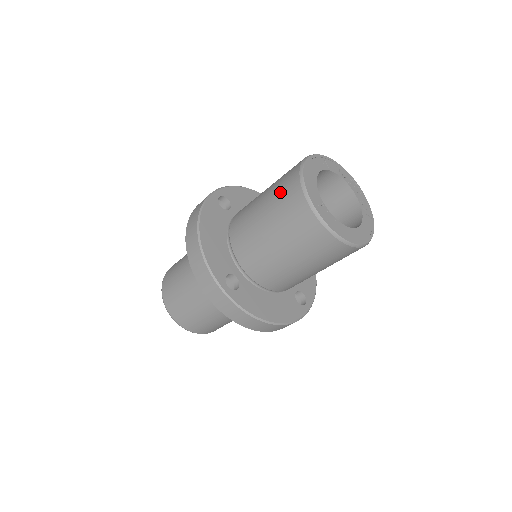
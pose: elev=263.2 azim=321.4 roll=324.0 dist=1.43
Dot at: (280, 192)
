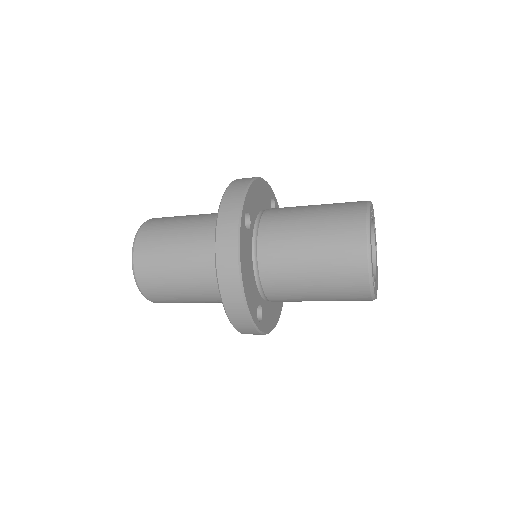
Dot at: (339, 259)
